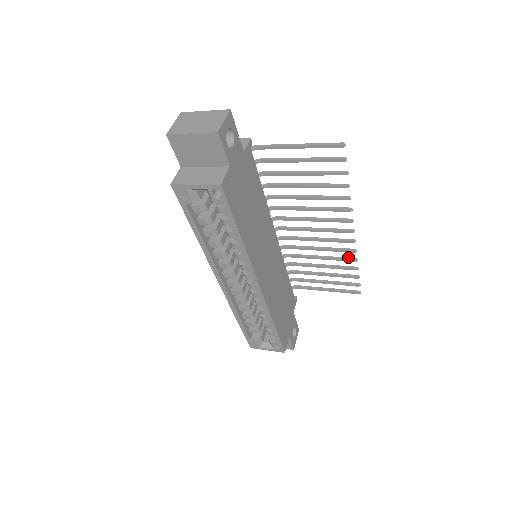
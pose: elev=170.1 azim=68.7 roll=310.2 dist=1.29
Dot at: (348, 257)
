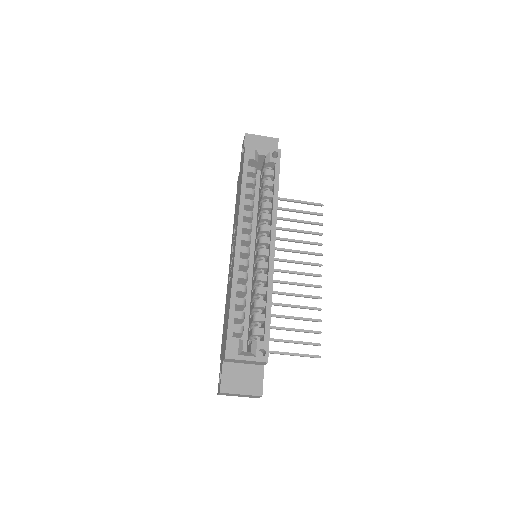
Dot at: (313, 307)
